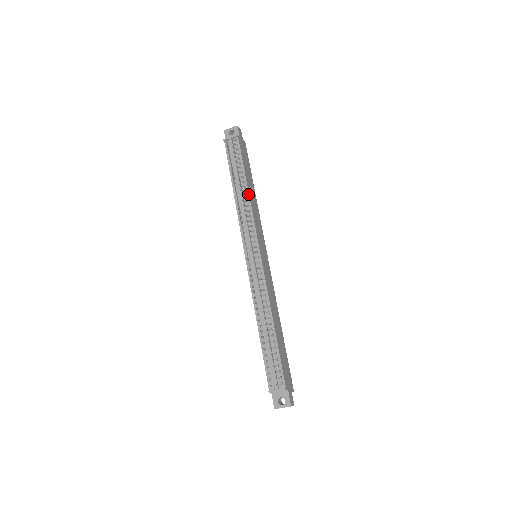
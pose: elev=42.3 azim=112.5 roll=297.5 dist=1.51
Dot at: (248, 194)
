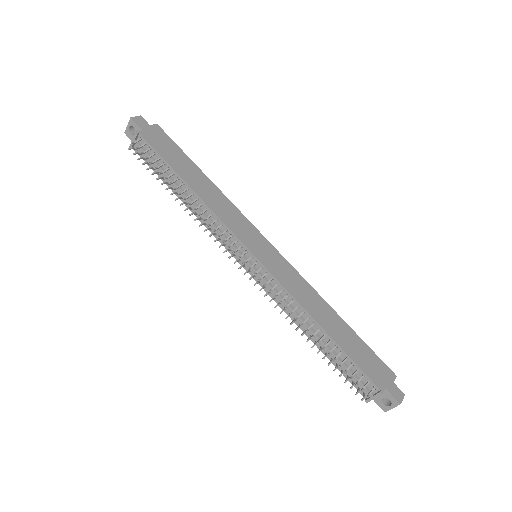
Dot at: (196, 195)
